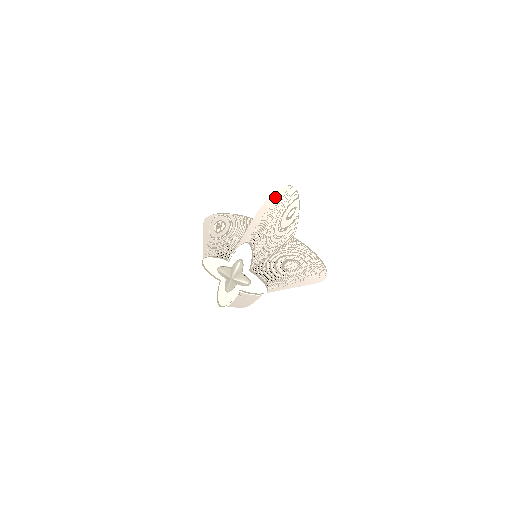
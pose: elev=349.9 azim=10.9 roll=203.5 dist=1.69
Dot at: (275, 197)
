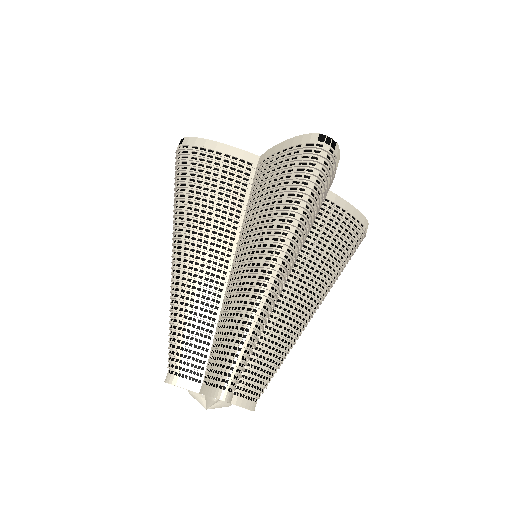
Dot at: (287, 203)
